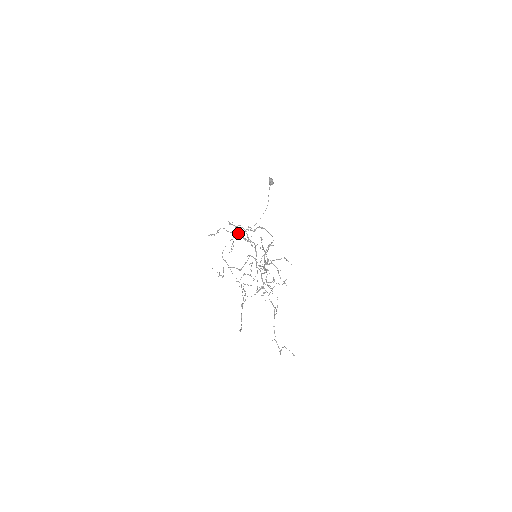
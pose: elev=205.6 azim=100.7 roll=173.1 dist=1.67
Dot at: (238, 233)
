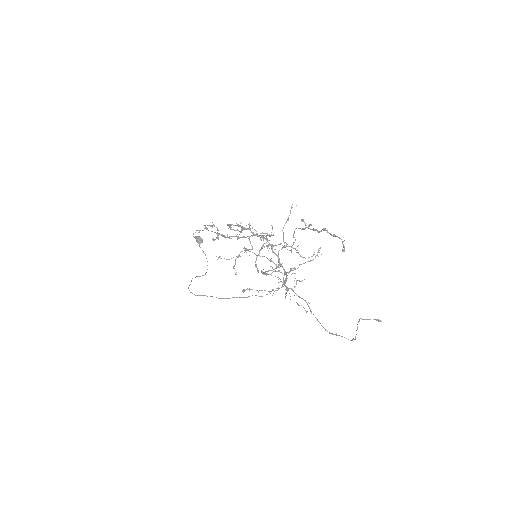
Dot at: occluded
